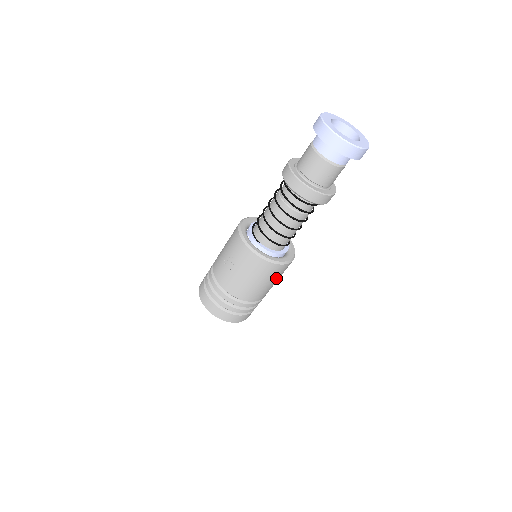
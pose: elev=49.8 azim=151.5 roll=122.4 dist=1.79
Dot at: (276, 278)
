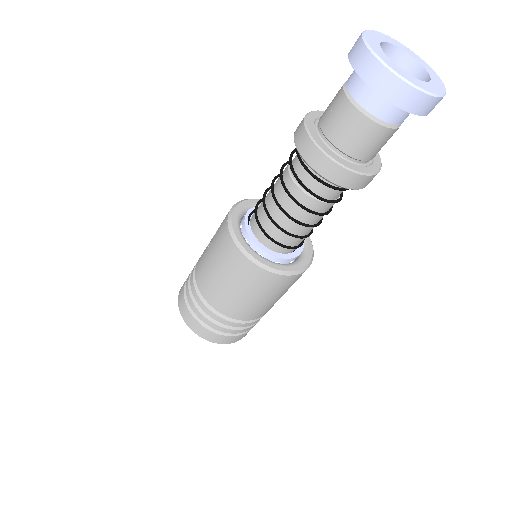
Dot at: (251, 289)
